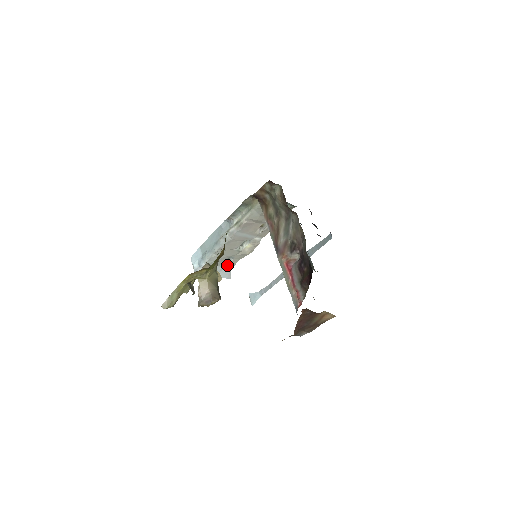
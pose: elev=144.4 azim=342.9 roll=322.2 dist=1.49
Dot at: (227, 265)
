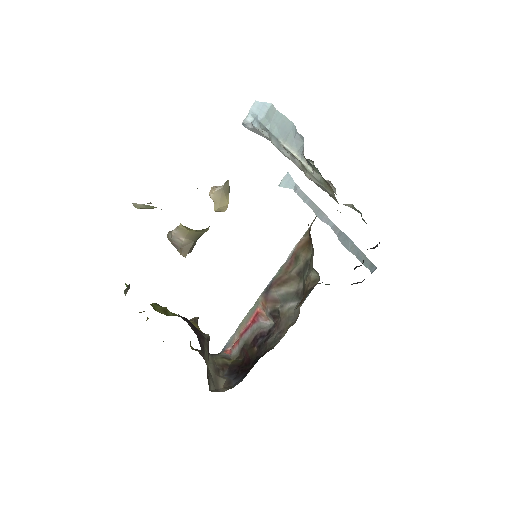
Dot at: occluded
